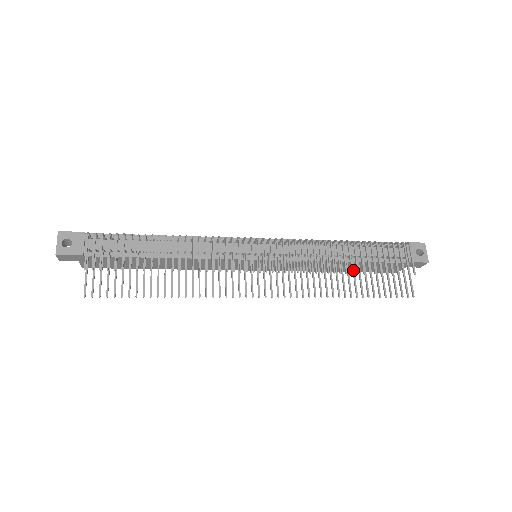
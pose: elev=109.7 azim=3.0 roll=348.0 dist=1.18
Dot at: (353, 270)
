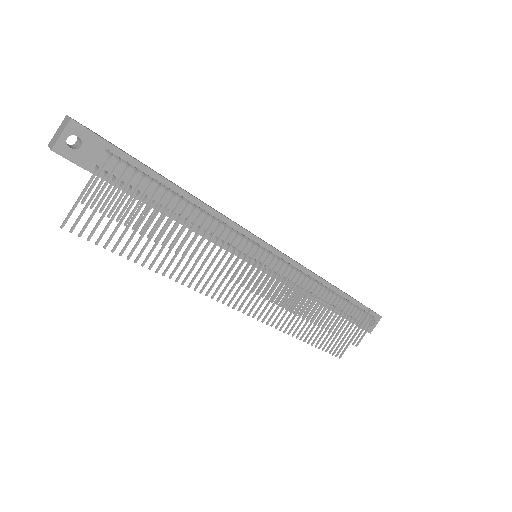
Dot at: (320, 318)
